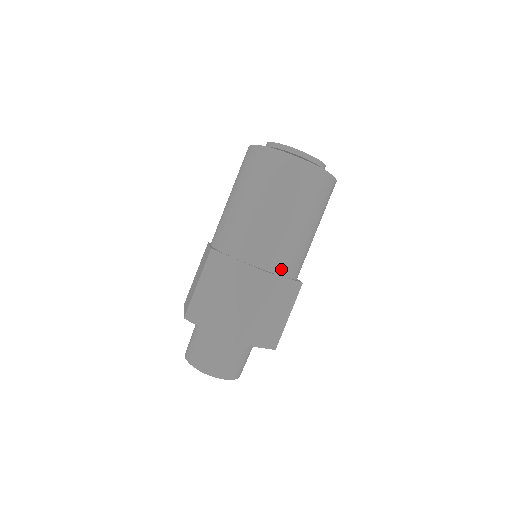
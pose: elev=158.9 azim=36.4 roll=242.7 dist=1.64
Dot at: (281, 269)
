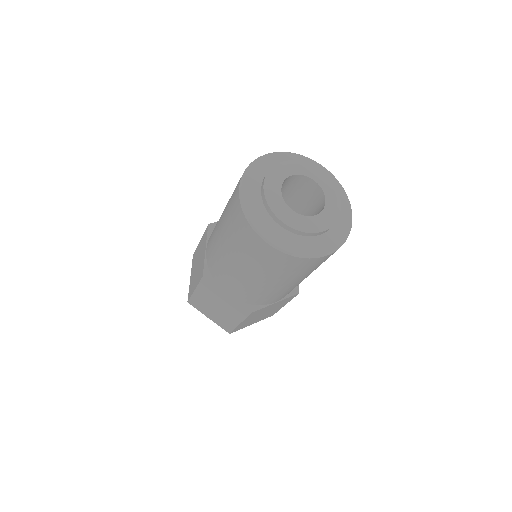
Dot at: (273, 301)
